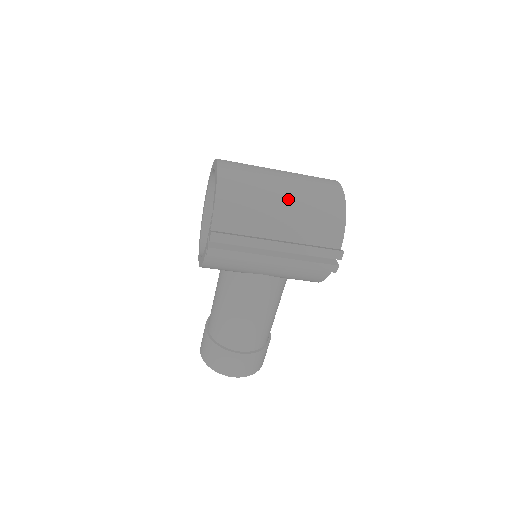
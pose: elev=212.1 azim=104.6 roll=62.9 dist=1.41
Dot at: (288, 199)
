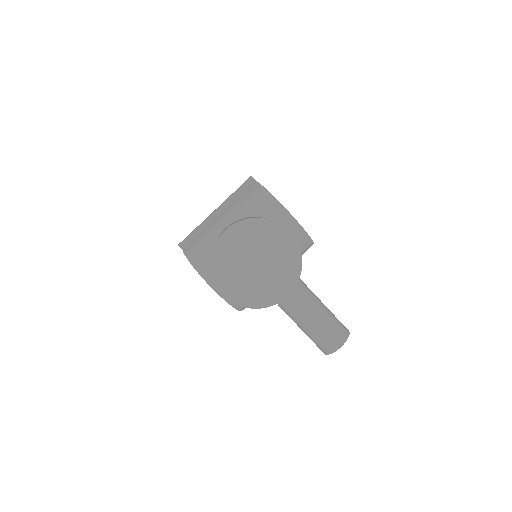
Dot at: occluded
